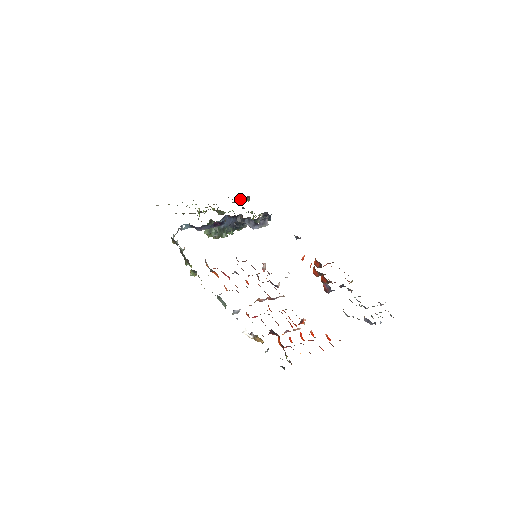
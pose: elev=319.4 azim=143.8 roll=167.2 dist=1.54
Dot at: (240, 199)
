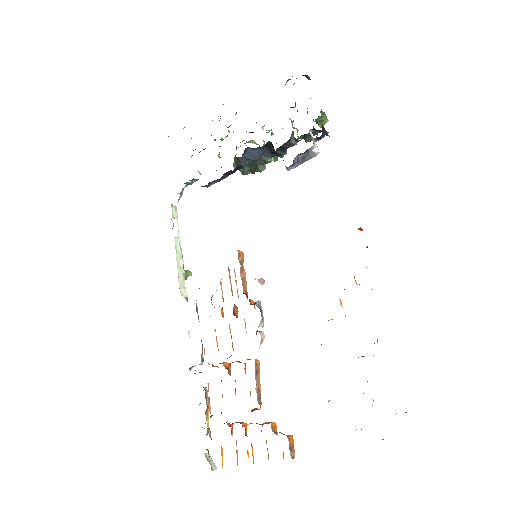
Dot at: occluded
